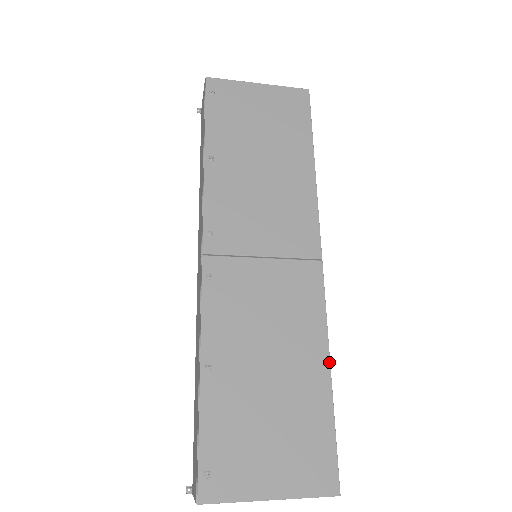
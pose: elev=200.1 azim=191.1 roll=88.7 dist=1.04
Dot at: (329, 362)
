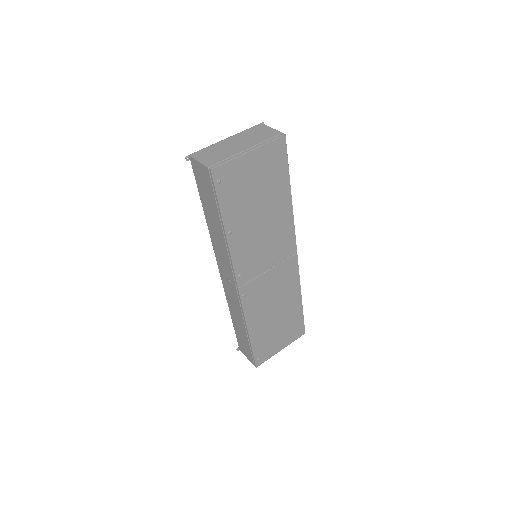
Dot at: (301, 295)
